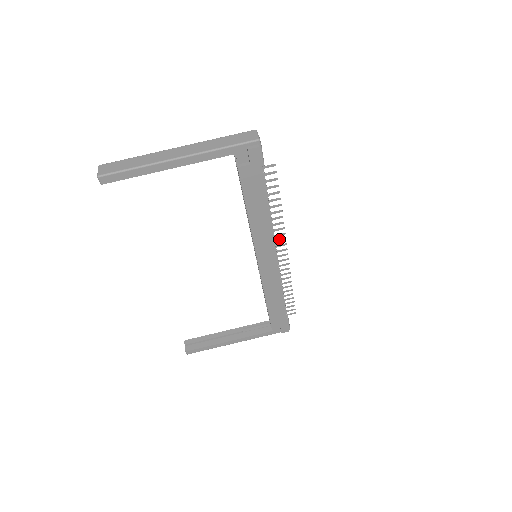
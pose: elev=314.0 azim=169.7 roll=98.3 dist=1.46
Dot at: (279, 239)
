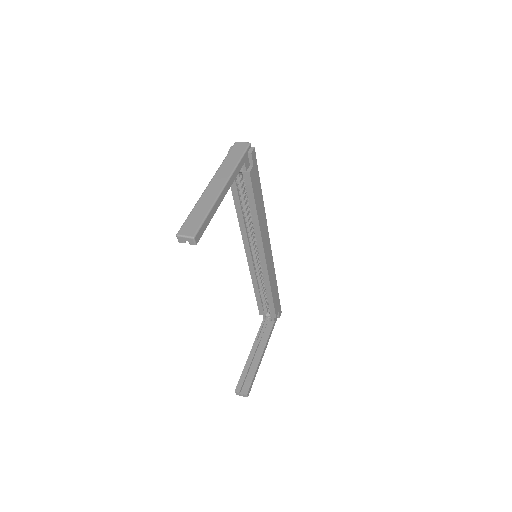
Dot at: occluded
